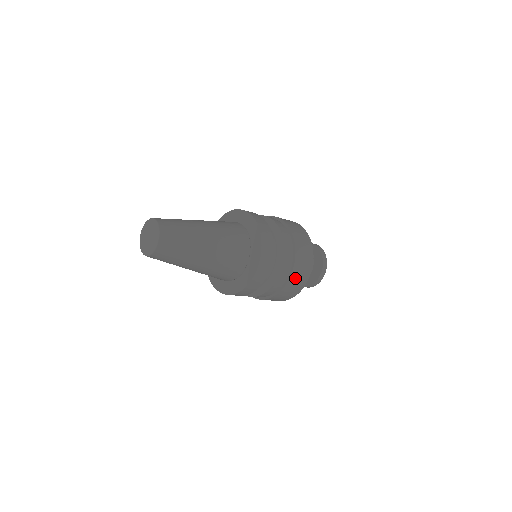
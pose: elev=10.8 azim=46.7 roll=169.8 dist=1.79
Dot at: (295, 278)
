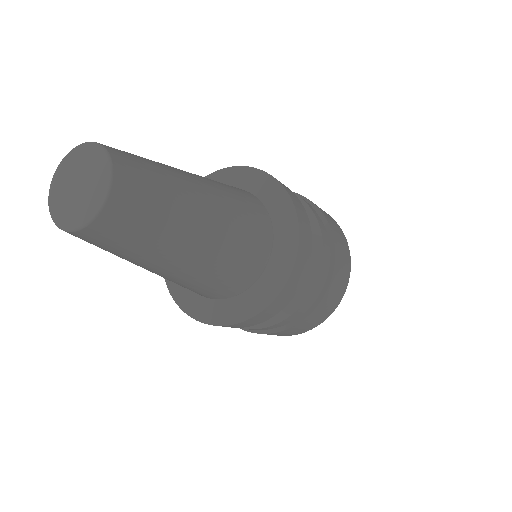
Dot at: (336, 280)
